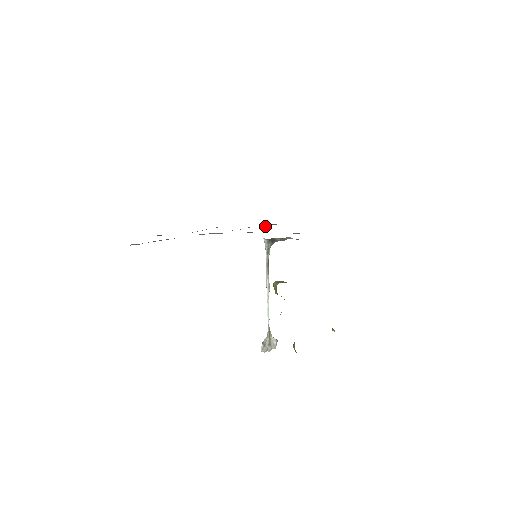
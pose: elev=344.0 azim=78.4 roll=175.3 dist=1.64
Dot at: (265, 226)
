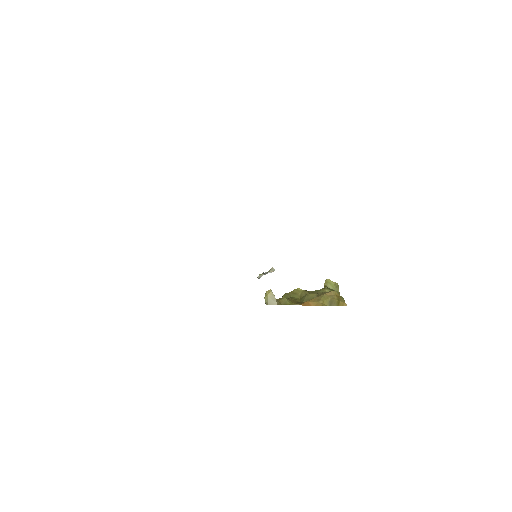
Dot at: occluded
